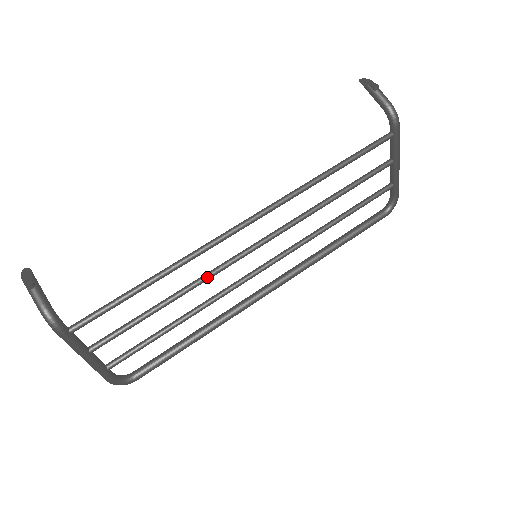
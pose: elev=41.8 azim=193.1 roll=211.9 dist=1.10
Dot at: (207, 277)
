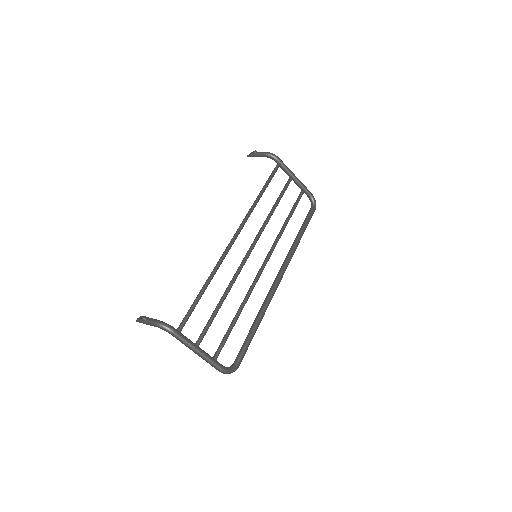
Dot at: (236, 275)
